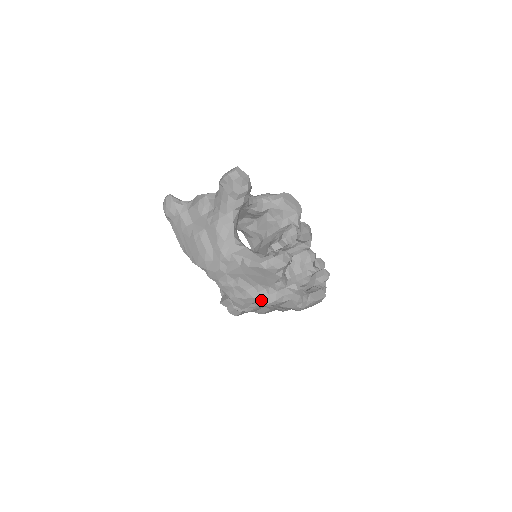
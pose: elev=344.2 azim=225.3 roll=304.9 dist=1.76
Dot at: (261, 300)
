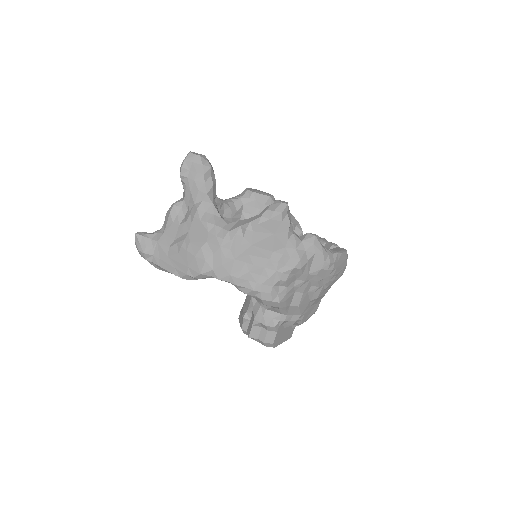
Dot at: (286, 268)
